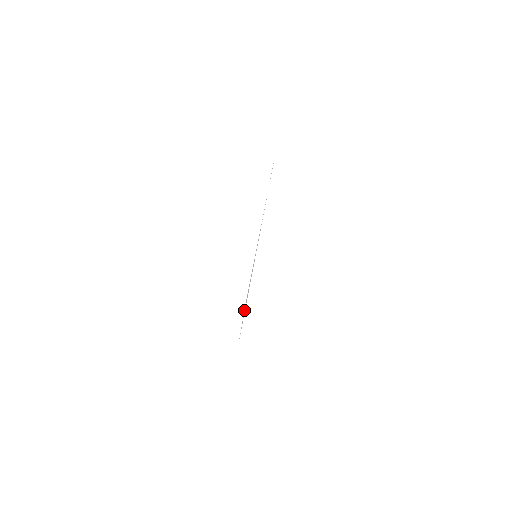
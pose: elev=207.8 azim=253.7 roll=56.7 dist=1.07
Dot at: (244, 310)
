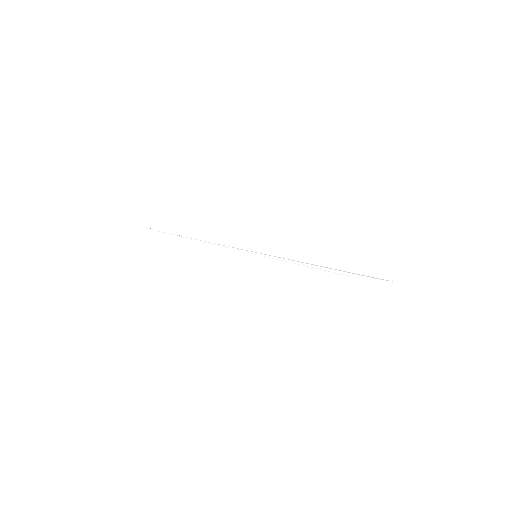
Dot at: occluded
